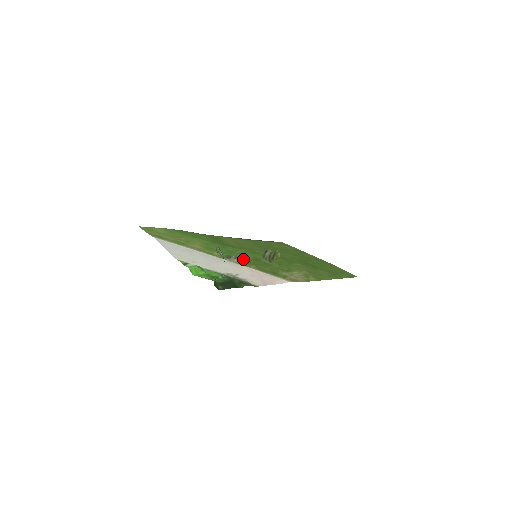
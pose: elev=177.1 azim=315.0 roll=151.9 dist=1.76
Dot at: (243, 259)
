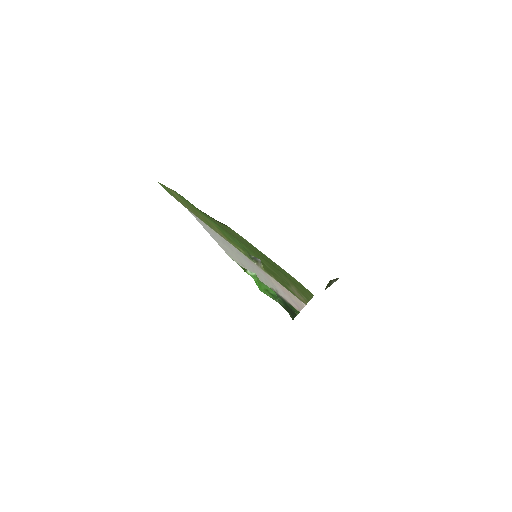
Dot at: occluded
